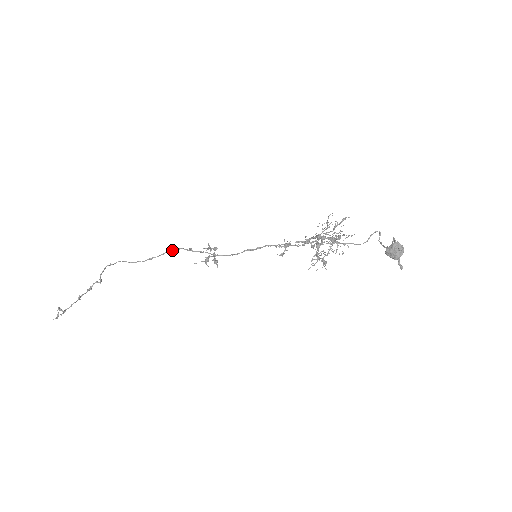
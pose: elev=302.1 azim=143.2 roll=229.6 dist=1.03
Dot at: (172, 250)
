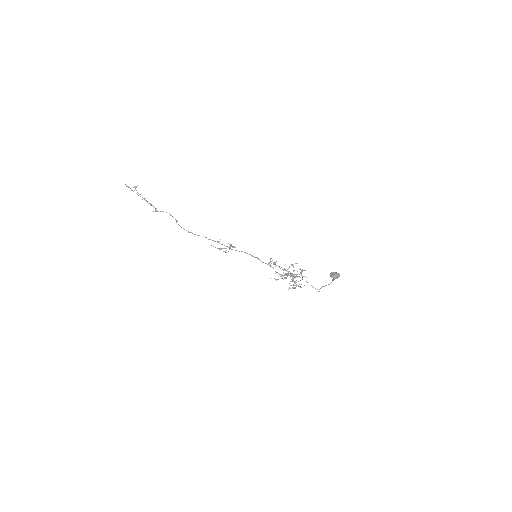
Dot at: (206, 237)
